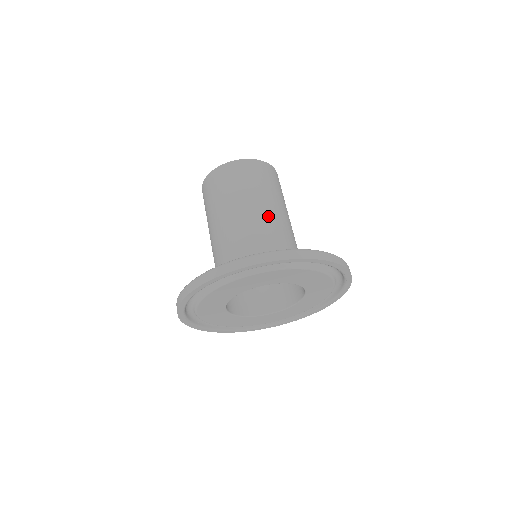
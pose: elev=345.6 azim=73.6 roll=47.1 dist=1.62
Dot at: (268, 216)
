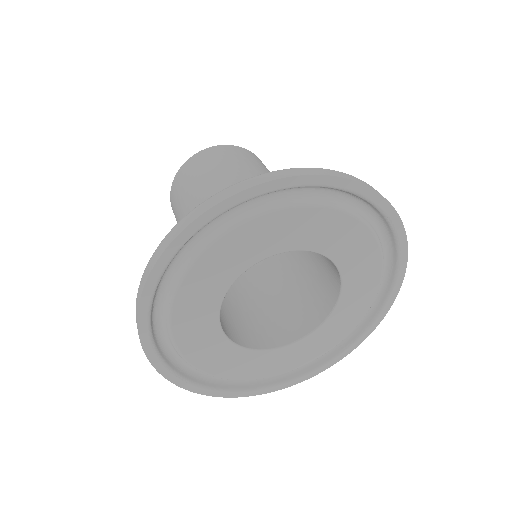
Dot at: occluded
